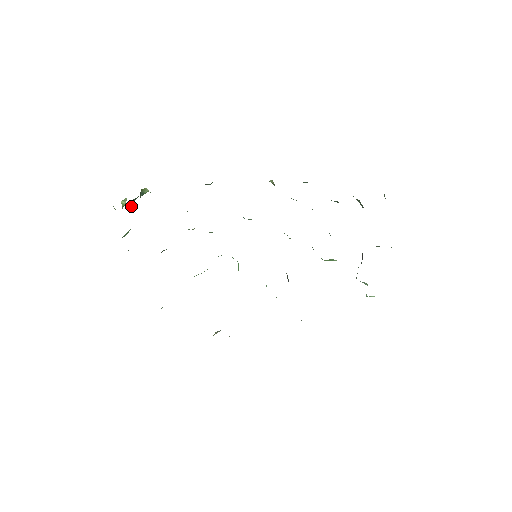
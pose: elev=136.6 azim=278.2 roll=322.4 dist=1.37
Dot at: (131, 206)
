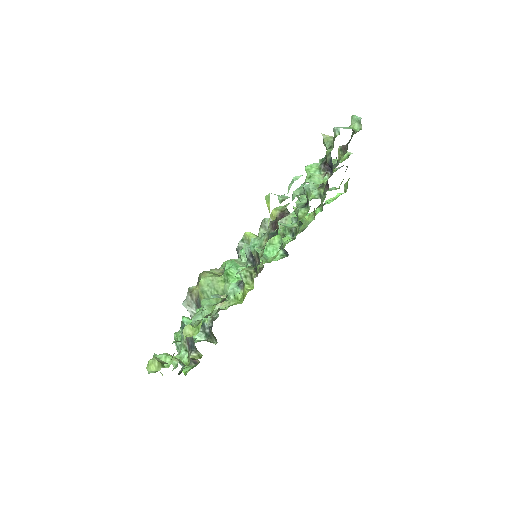
Dot at: occluded
